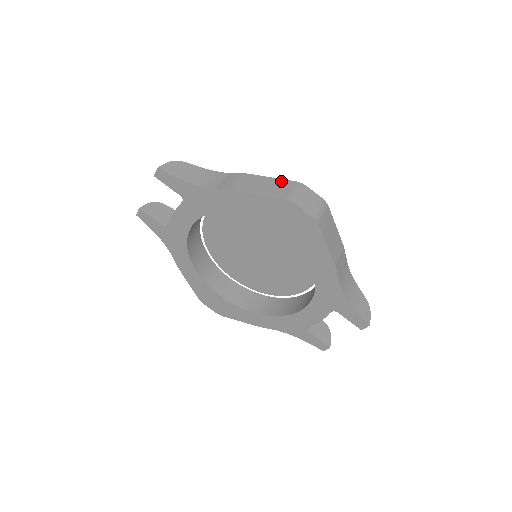
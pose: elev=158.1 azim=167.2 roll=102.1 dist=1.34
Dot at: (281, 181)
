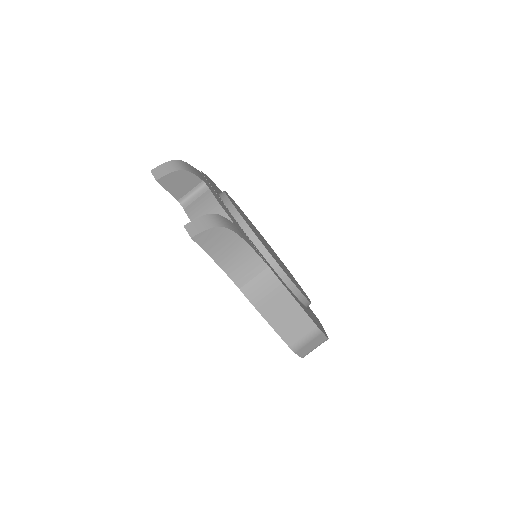
Dot at: (305, 319)
